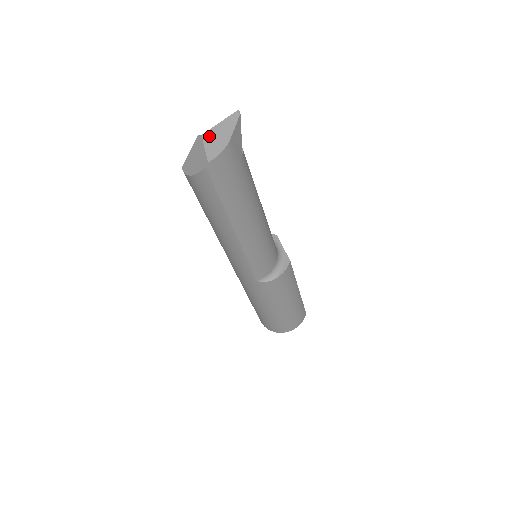
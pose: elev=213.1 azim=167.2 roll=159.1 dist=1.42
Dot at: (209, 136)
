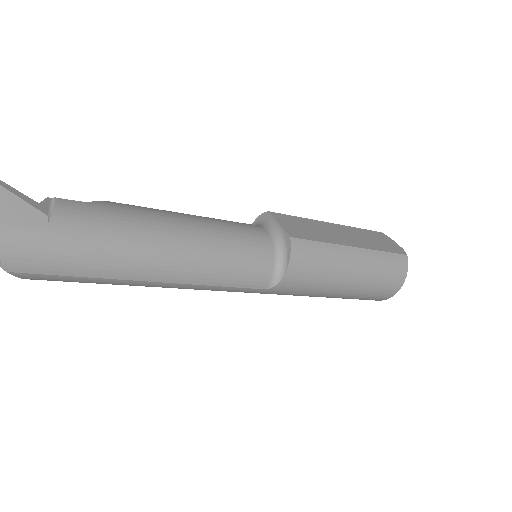
Dot at: out of frame
